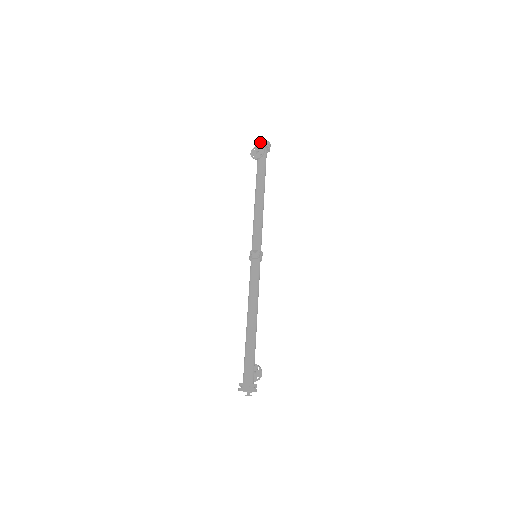
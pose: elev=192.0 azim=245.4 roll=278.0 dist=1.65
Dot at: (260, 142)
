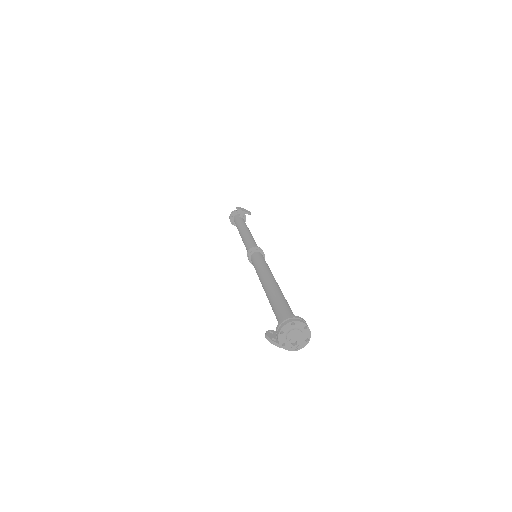
Dot at: occluded
